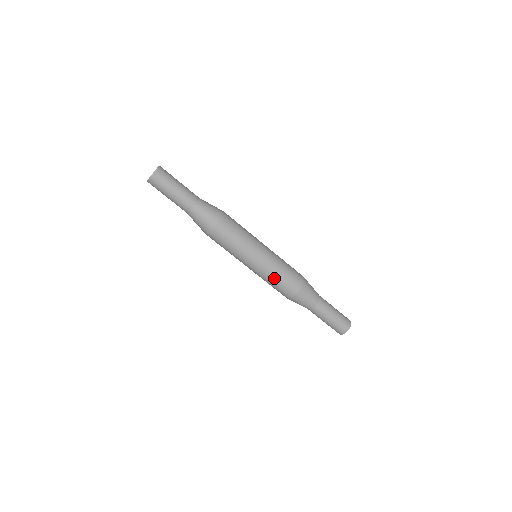
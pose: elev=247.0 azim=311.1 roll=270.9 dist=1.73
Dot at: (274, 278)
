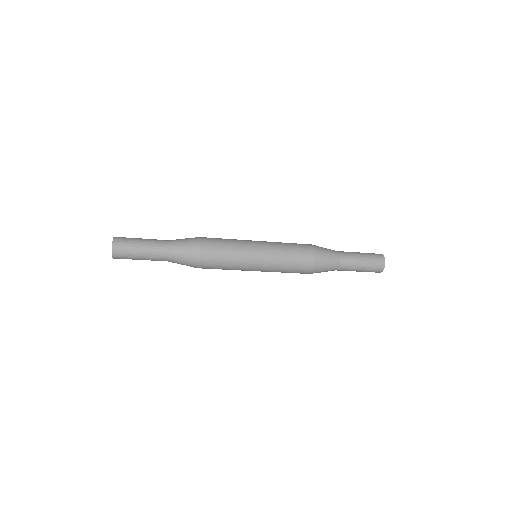
Dot at: (282, 272)
